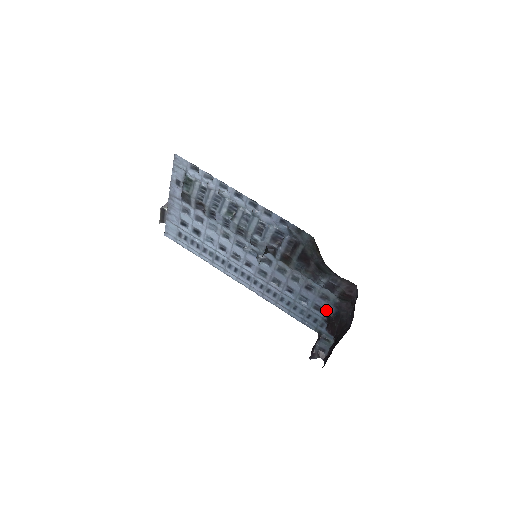
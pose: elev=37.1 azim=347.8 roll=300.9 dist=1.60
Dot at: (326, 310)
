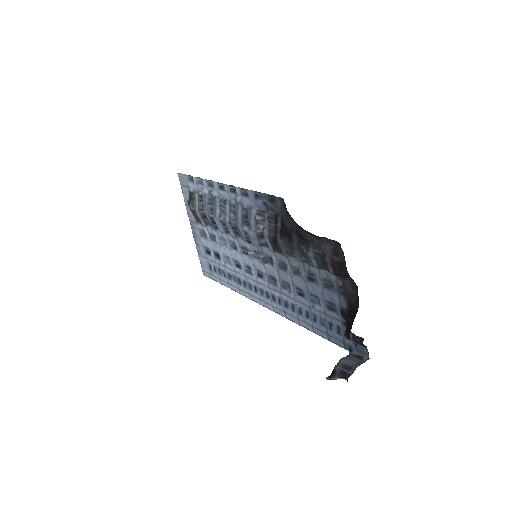
Dot at: (339, 306)
